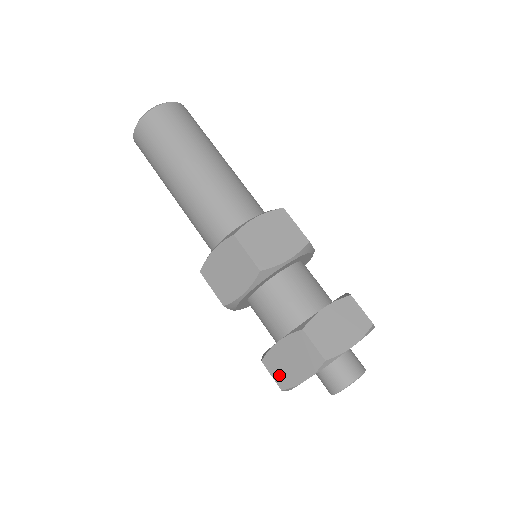
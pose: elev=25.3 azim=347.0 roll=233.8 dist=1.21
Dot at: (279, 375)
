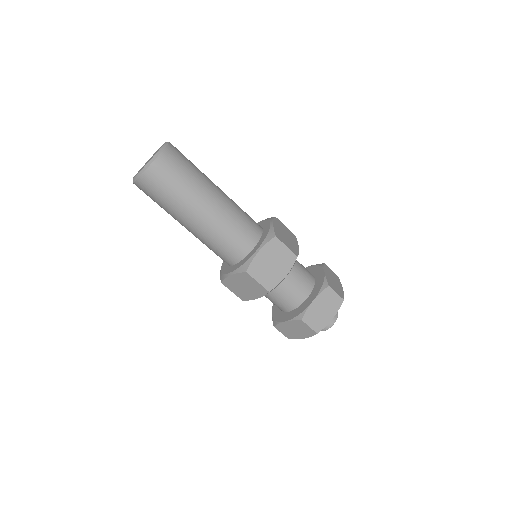
Dot at: (287, 334)
